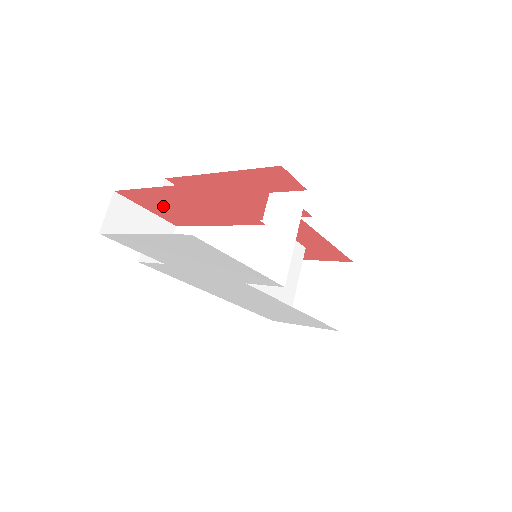
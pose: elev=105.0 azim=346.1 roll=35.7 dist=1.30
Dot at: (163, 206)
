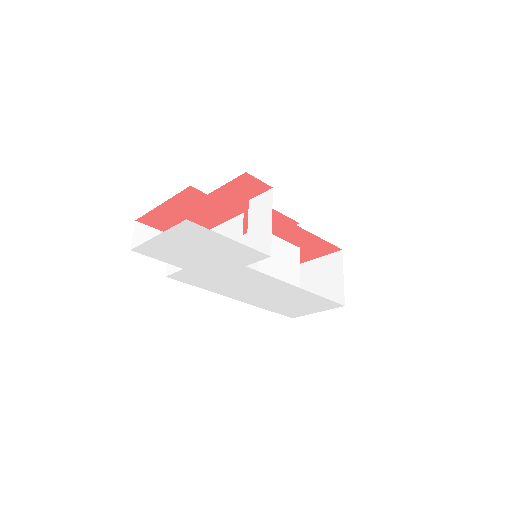
Dot at: (171, 222)
